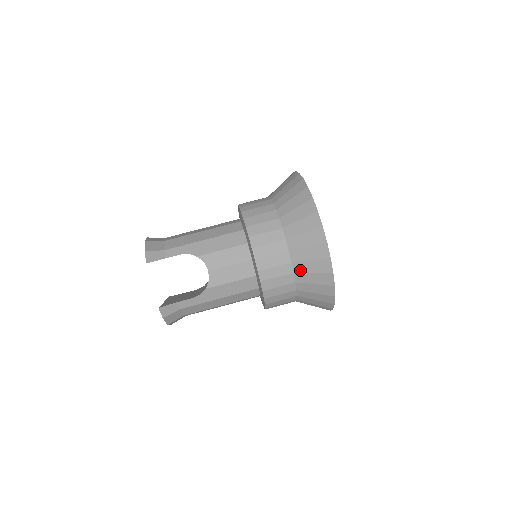
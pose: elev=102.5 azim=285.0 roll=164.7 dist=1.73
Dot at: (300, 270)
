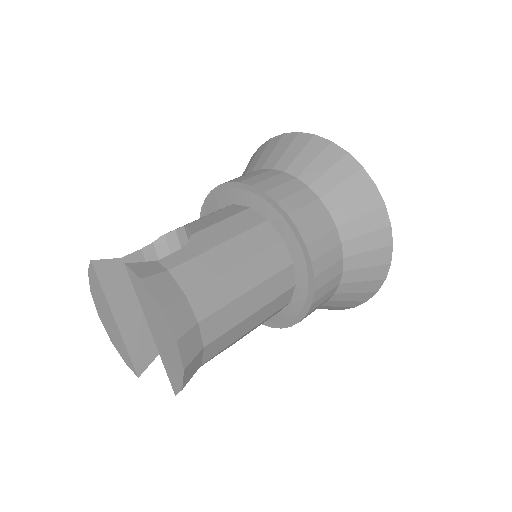
Dot at: (286, 164)
